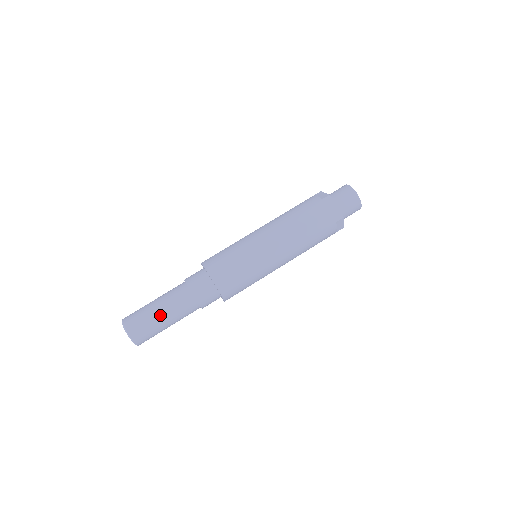
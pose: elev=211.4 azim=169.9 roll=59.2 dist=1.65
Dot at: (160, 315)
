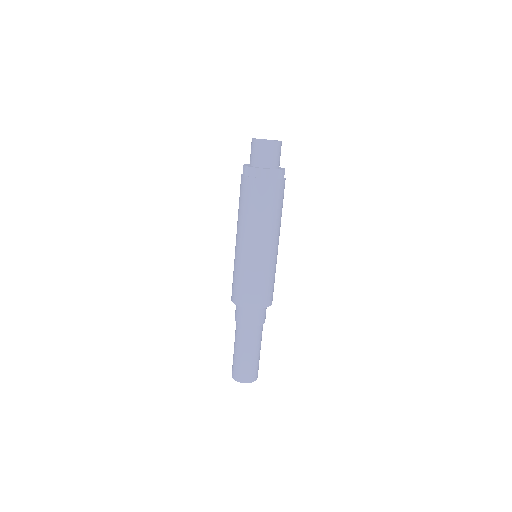
Dot at: (240, 354)
